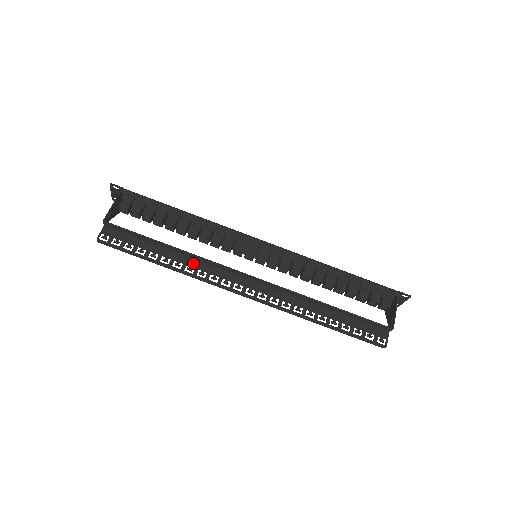
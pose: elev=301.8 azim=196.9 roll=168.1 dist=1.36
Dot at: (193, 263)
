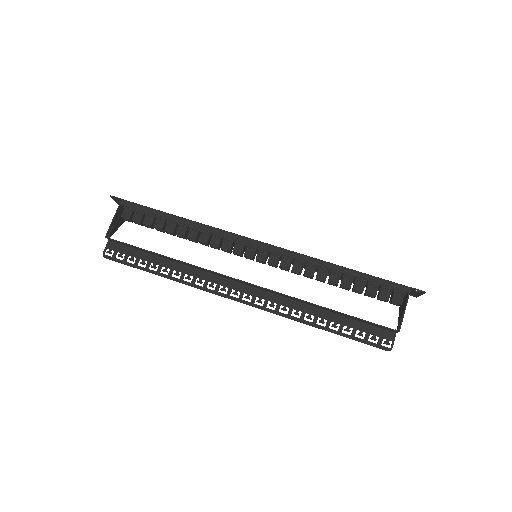
Dot at: (191, 271)
